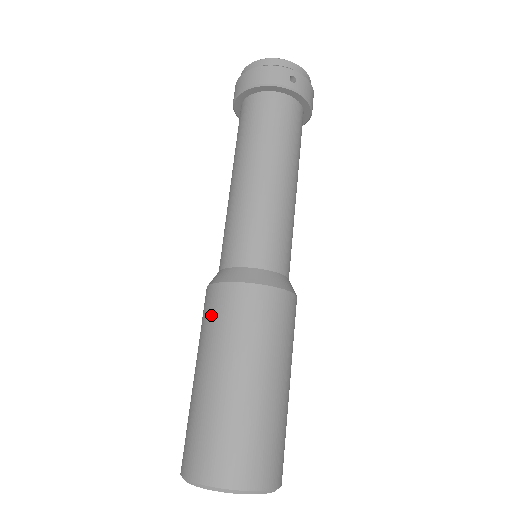
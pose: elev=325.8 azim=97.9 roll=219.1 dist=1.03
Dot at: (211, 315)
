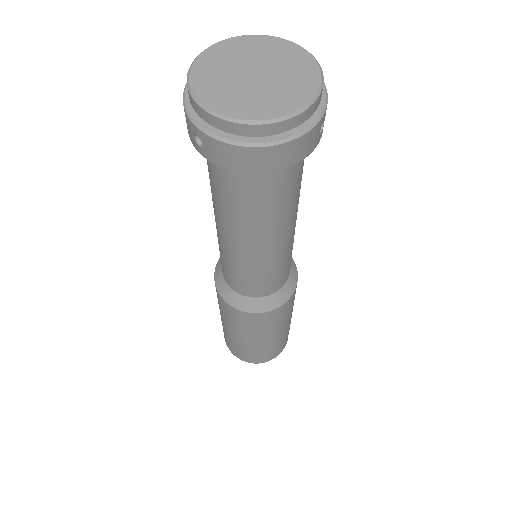
Dot at: (253, 325)
